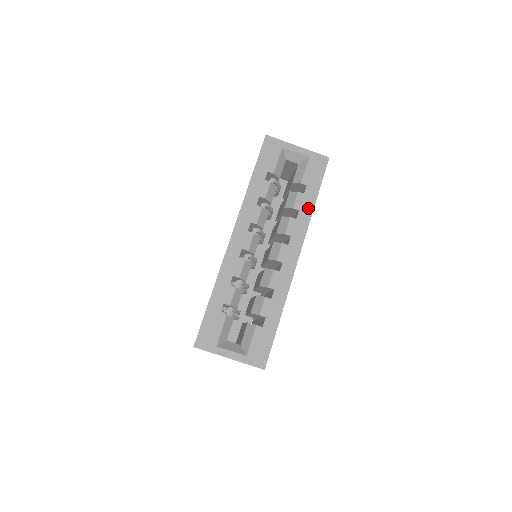
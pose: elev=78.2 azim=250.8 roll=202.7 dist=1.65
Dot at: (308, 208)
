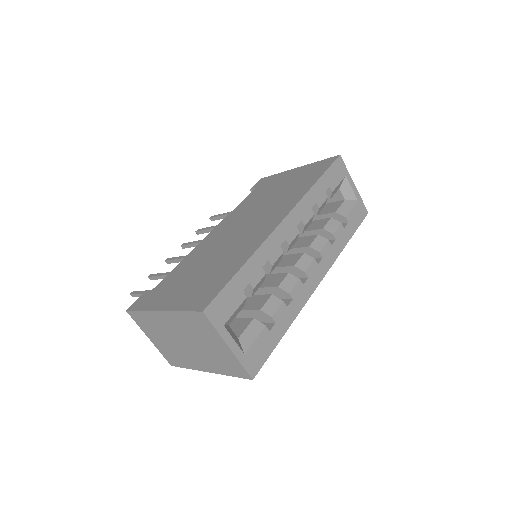
Dot at: (342, 243)
